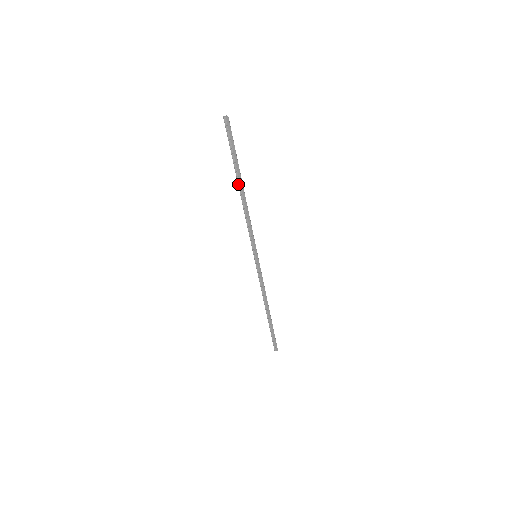
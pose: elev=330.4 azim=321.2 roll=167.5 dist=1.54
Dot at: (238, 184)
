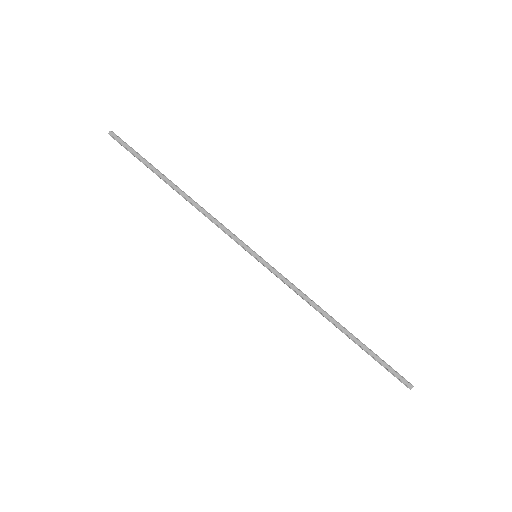
Dot at: occluded
